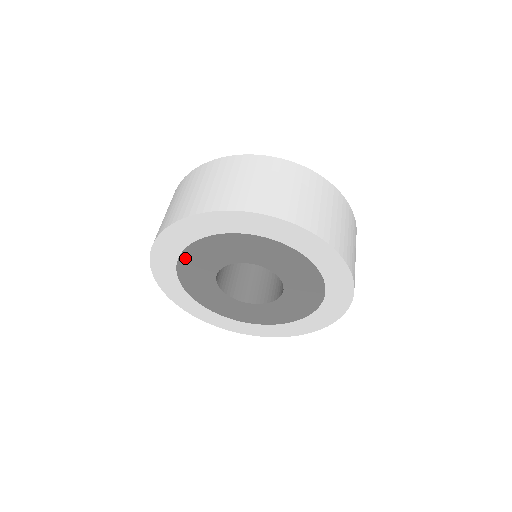
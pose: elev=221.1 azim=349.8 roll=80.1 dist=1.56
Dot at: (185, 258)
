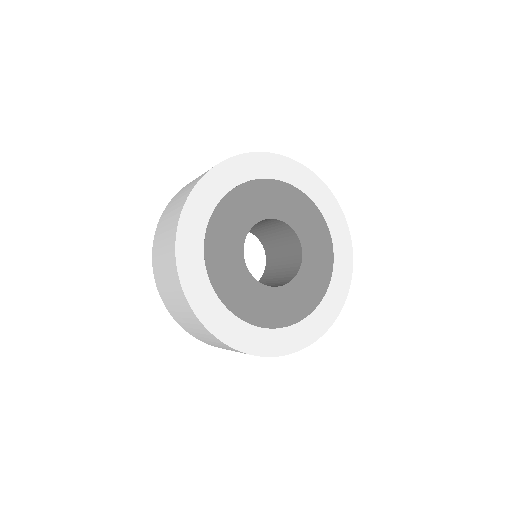
Dot at: (211, 265)
